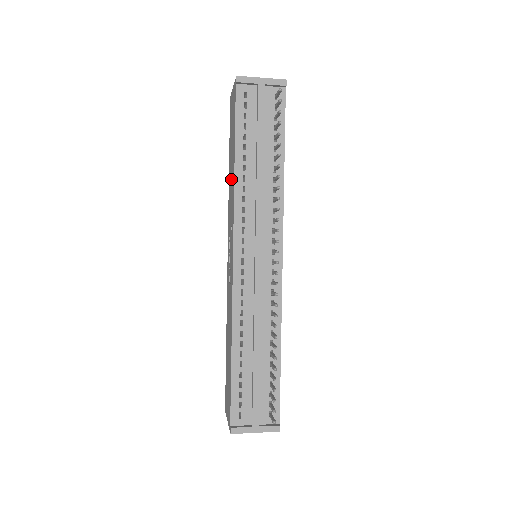
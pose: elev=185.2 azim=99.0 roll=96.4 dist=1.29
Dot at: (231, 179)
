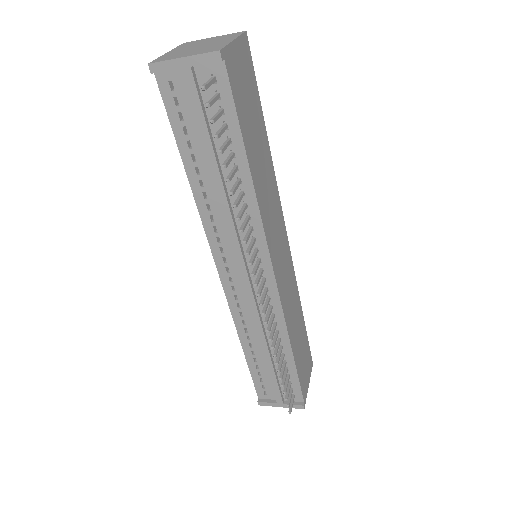
Dot at: occluded
